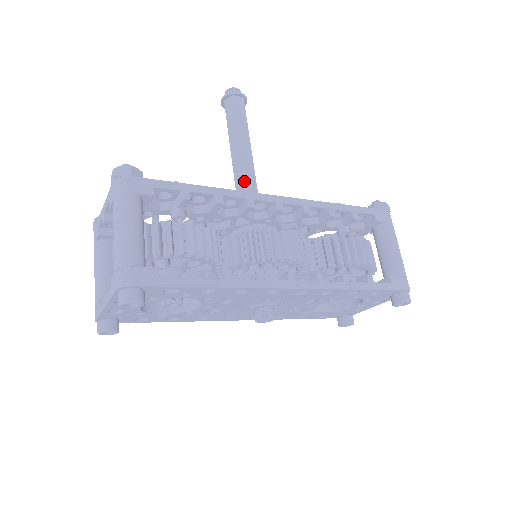
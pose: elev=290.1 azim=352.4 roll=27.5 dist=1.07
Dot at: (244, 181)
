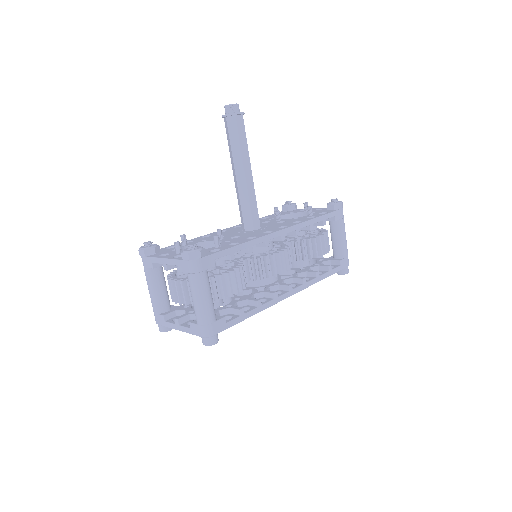
Dot at: (248, 201)
